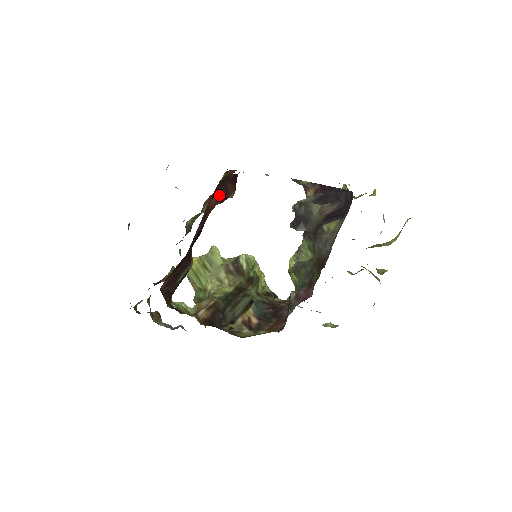
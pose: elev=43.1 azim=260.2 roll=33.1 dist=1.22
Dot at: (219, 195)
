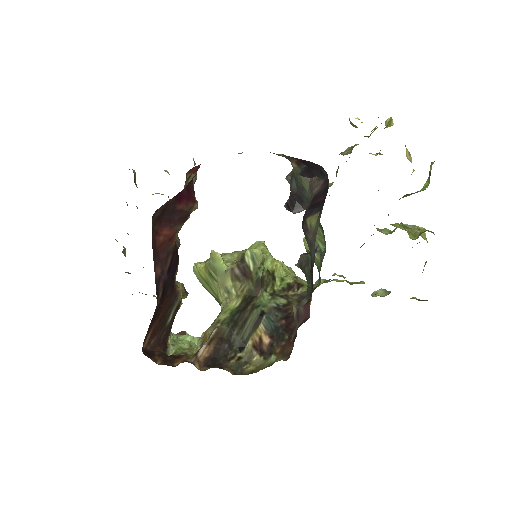
Dot at: (171, 222)
